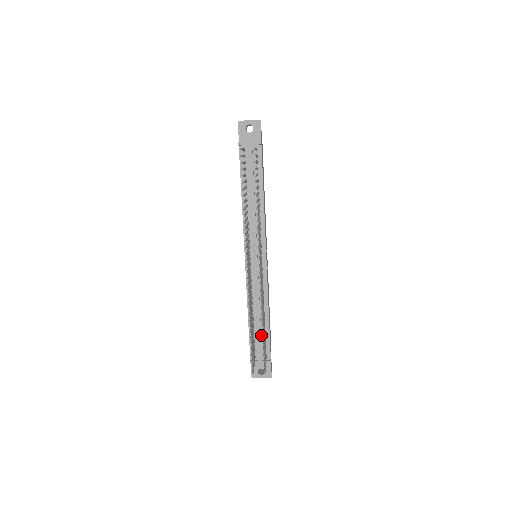
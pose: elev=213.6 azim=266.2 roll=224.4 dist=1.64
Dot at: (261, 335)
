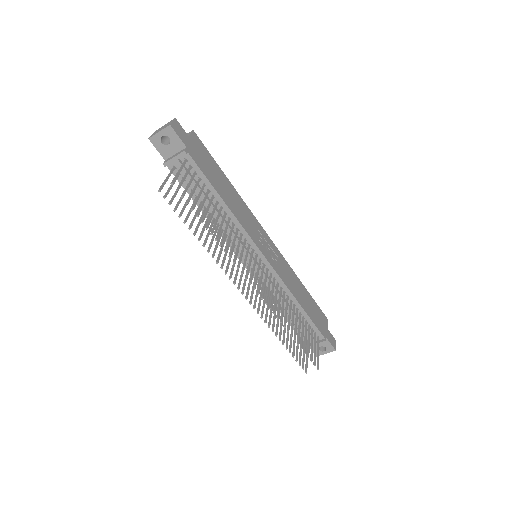
Dot at: occluded
